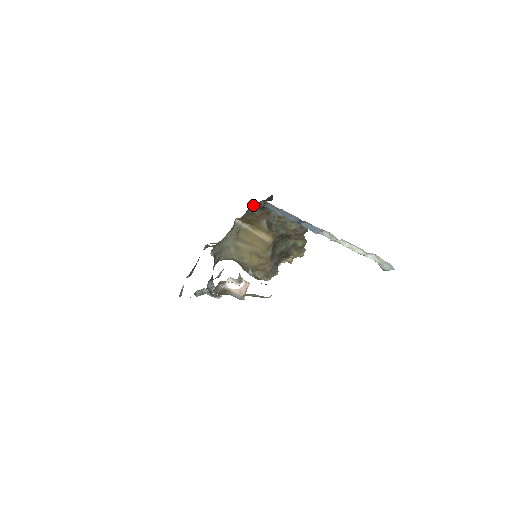
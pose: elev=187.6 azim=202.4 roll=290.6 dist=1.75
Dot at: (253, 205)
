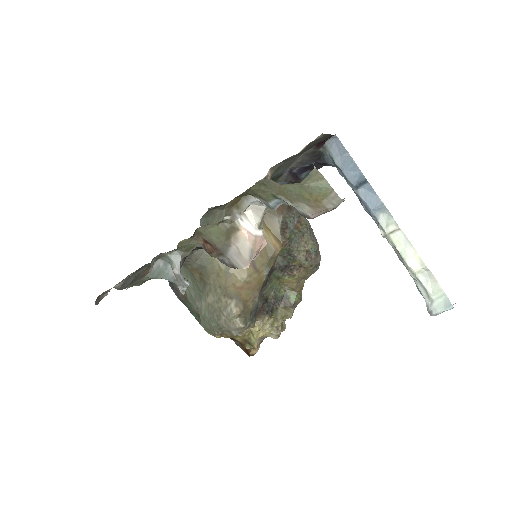
Dot at: (286, 175)
